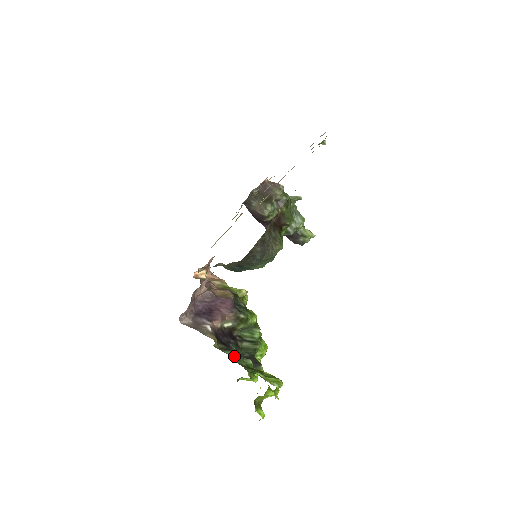
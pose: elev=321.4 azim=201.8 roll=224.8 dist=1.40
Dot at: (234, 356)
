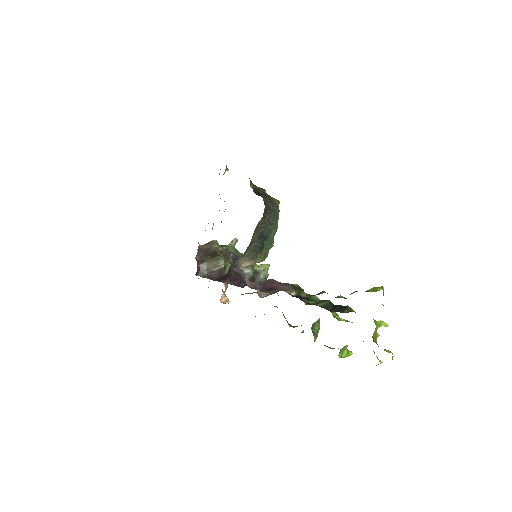
Dot at: occluded
